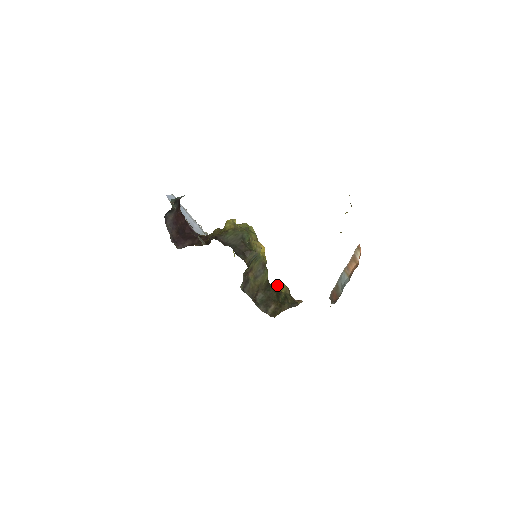
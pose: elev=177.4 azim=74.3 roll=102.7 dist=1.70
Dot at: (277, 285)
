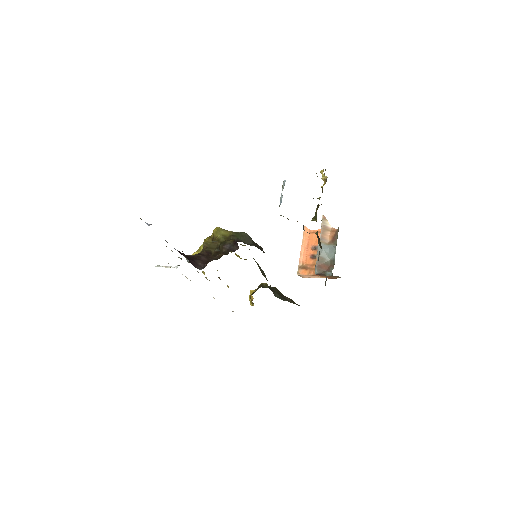
Dot at: (265, 285)
